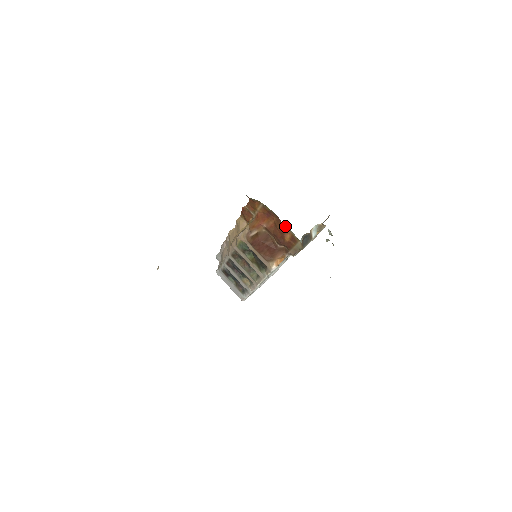
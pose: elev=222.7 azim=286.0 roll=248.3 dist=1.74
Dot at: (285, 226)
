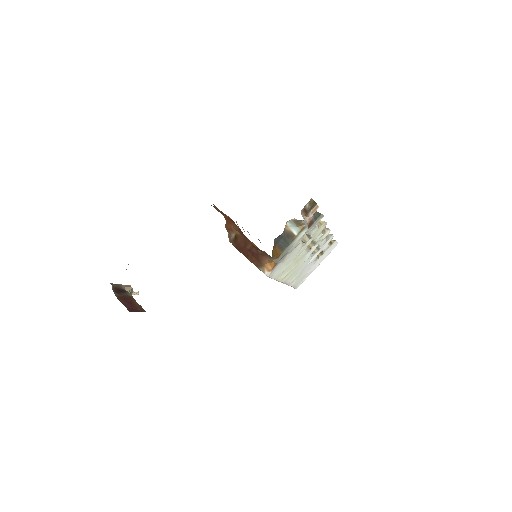
Dot at: occluded
